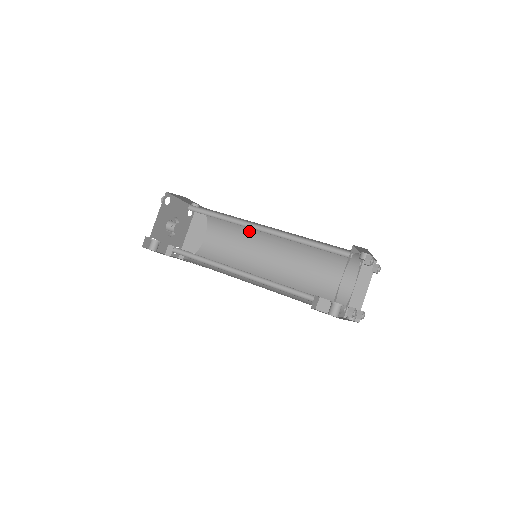
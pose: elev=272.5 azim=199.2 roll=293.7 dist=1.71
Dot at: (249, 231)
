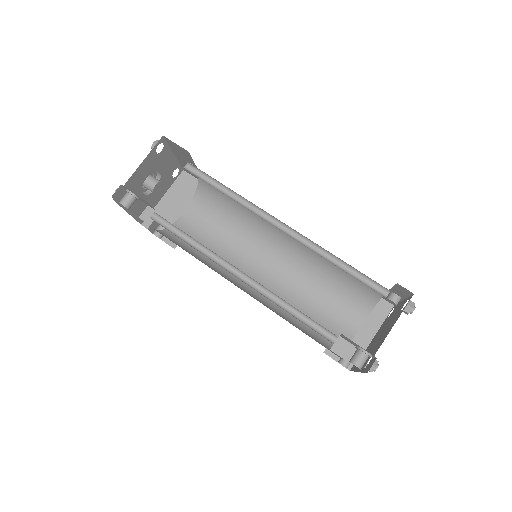
Dot at: (249, 221)
